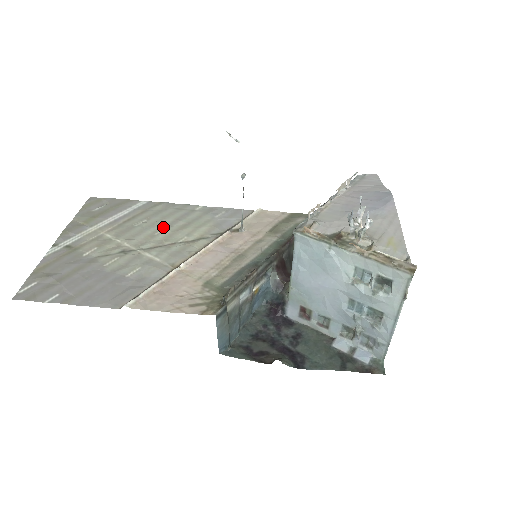
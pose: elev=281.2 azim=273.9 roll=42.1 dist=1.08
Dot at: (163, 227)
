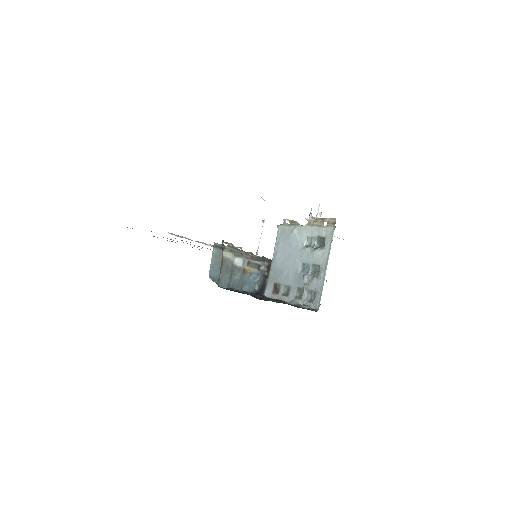
Dot at: occluded
